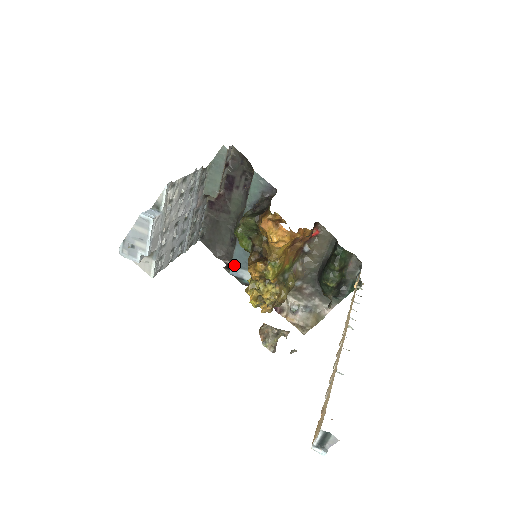
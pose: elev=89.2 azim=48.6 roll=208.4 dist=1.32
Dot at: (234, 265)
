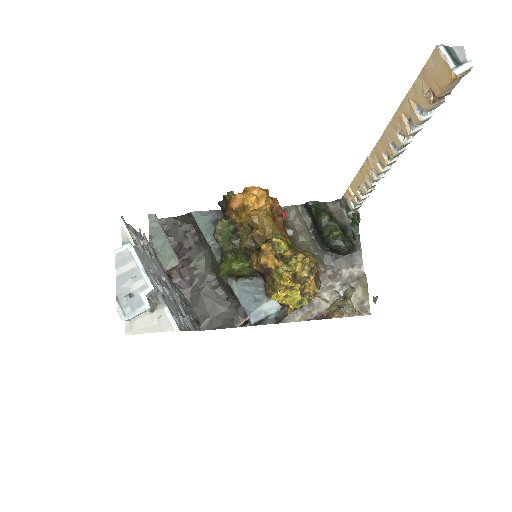
Dot at: (248, 310)
